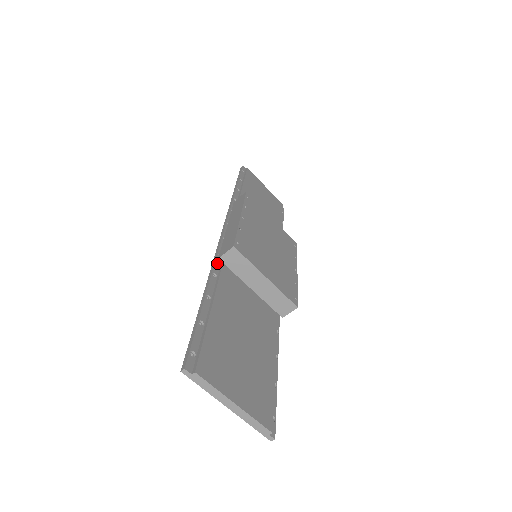
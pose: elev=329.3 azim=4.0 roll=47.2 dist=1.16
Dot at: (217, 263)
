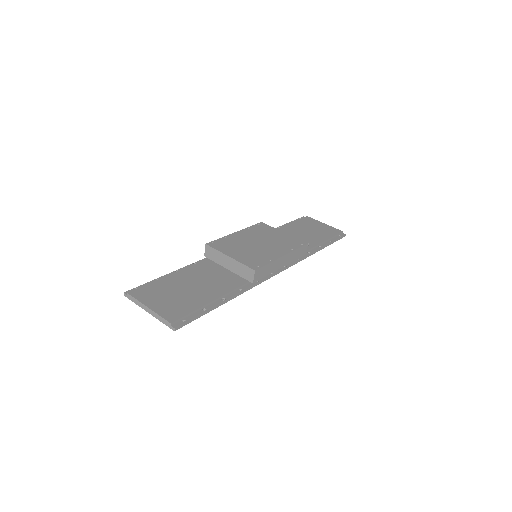
Dot at: (205, 259)
